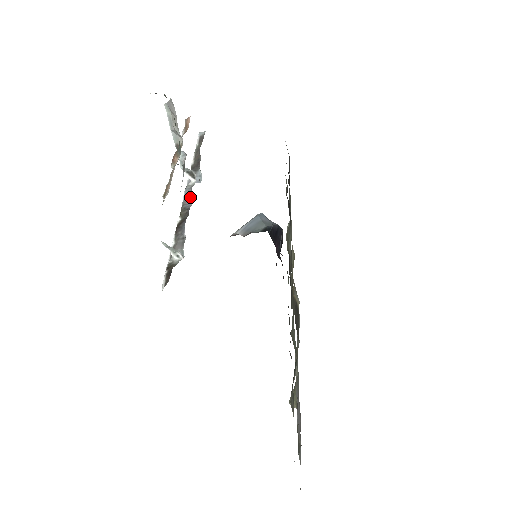
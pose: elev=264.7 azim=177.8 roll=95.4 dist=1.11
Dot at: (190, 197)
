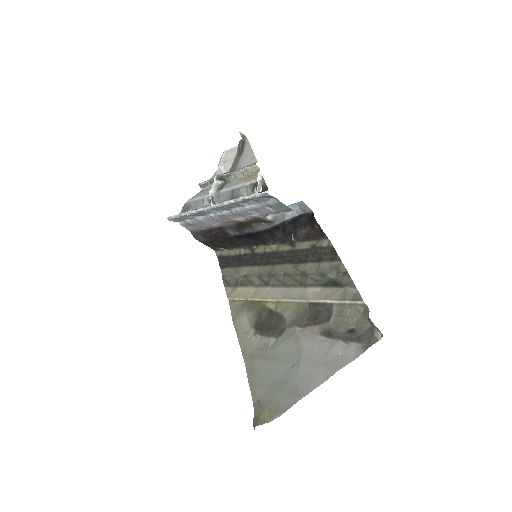
Dot at: occluded
